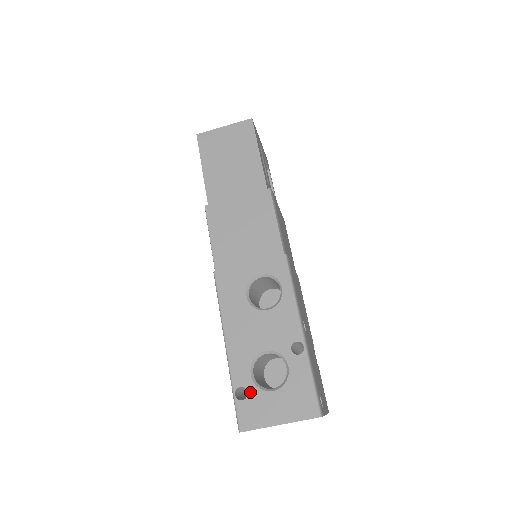
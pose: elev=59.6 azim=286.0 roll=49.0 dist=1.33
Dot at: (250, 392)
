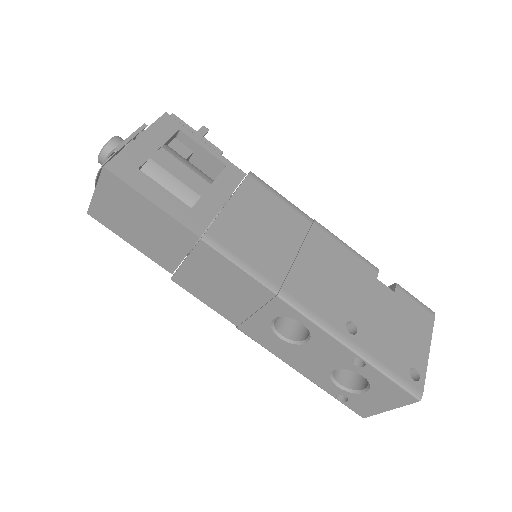
Dot at: (347, 397)
